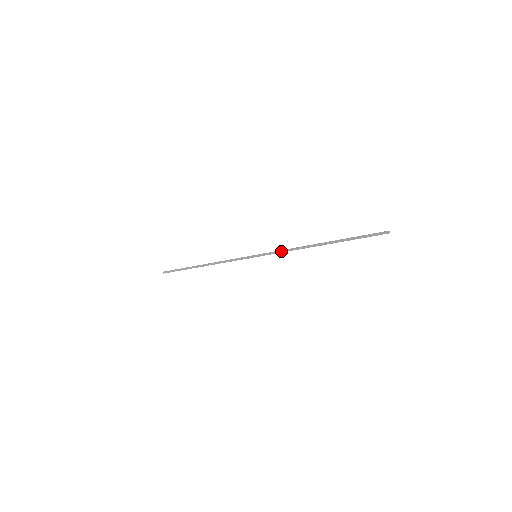
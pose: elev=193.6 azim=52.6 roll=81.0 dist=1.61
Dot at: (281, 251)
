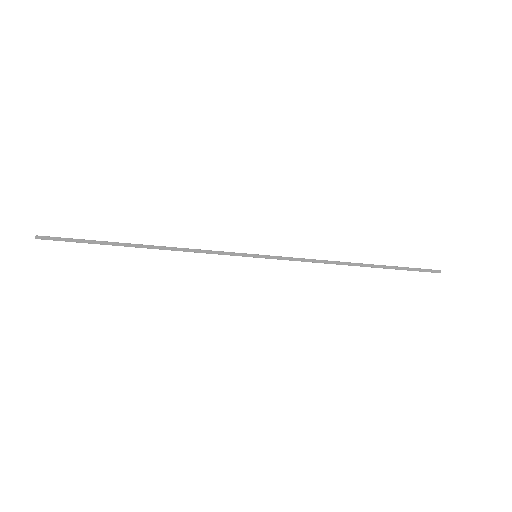
Dot at: (301, 260)
